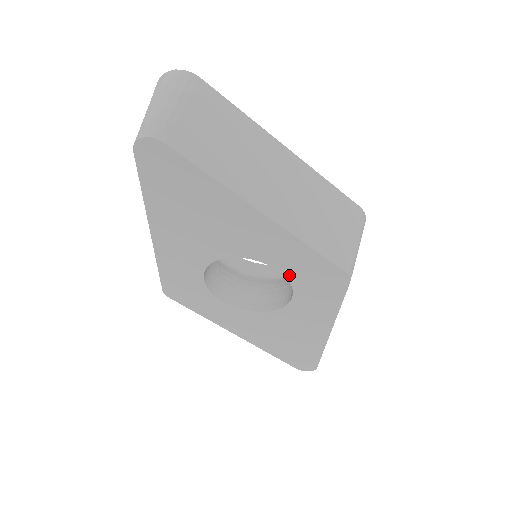
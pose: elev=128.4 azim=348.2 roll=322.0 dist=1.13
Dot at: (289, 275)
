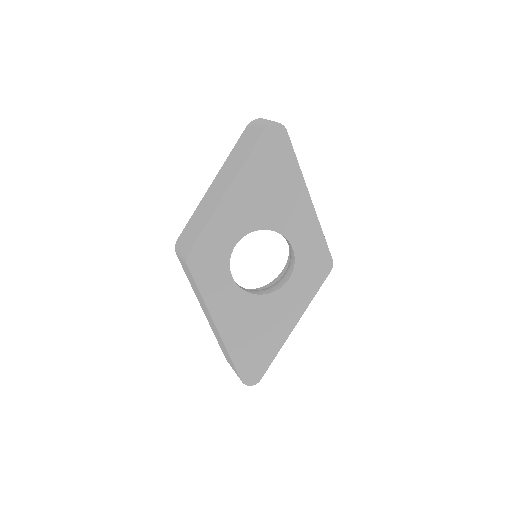
Dot at: (298, 256)
